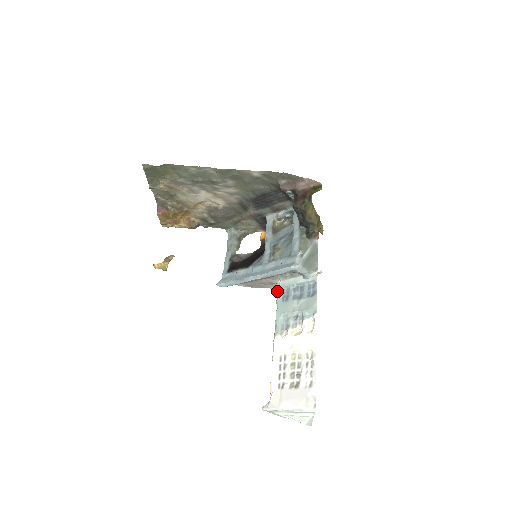
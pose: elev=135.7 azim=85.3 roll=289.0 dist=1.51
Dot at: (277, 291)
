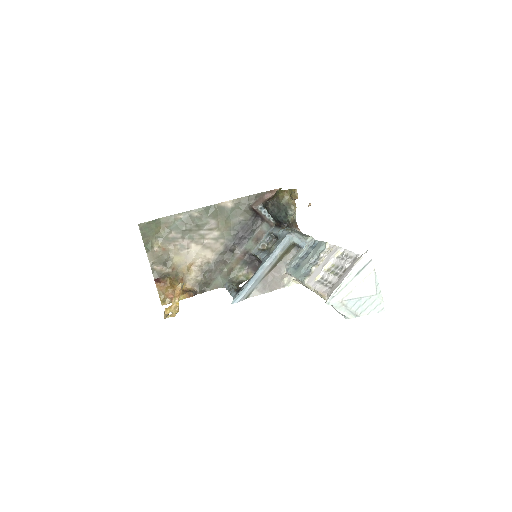
Dot at: (288, 272)
